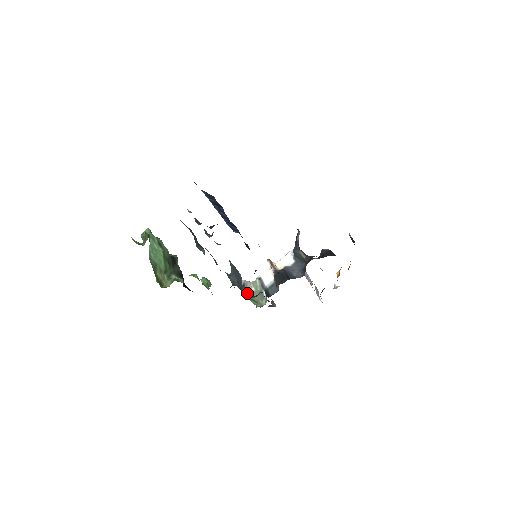
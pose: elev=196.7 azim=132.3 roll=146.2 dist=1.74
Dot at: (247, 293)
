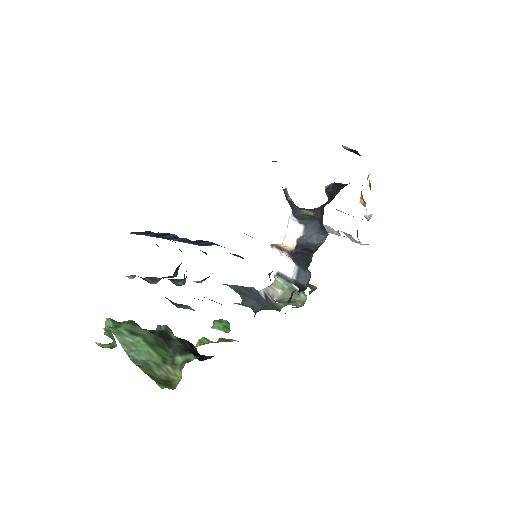
Dot at: (277, 303)
